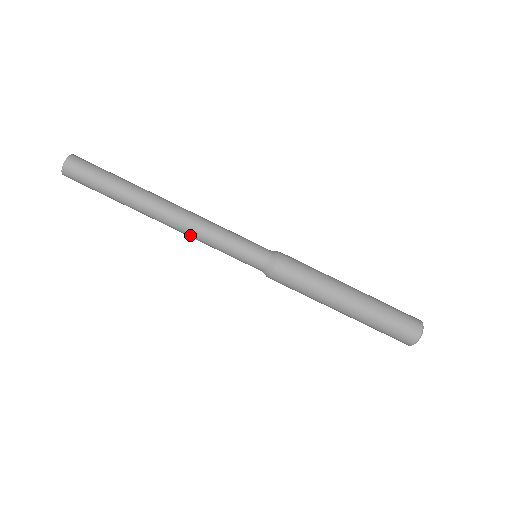
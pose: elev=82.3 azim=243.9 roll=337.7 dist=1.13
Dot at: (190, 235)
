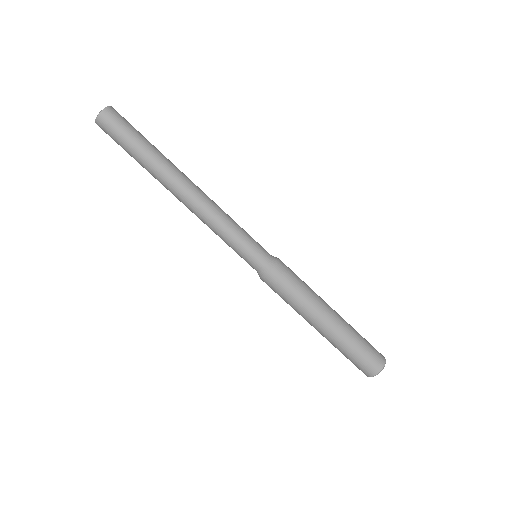
Dot at: (206, 213)
